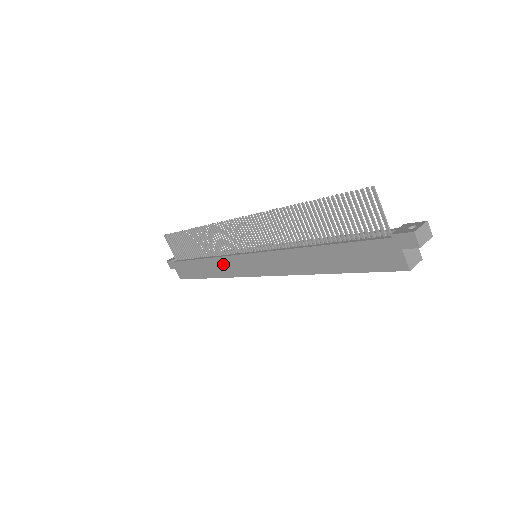
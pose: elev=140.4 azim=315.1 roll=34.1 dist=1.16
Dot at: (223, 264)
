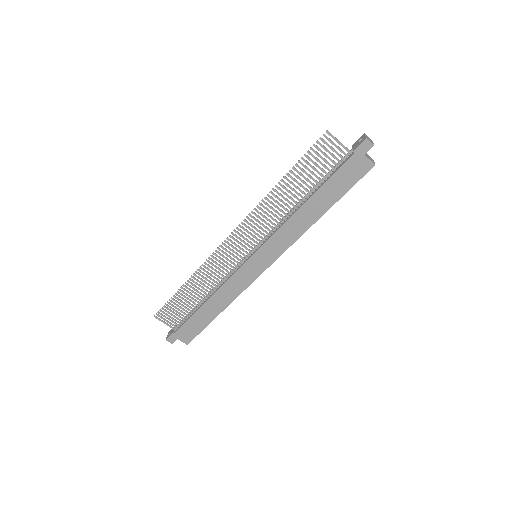
Dot at: (230, 287)
